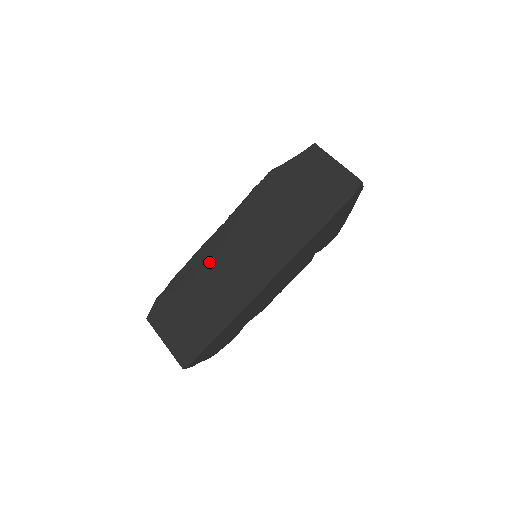
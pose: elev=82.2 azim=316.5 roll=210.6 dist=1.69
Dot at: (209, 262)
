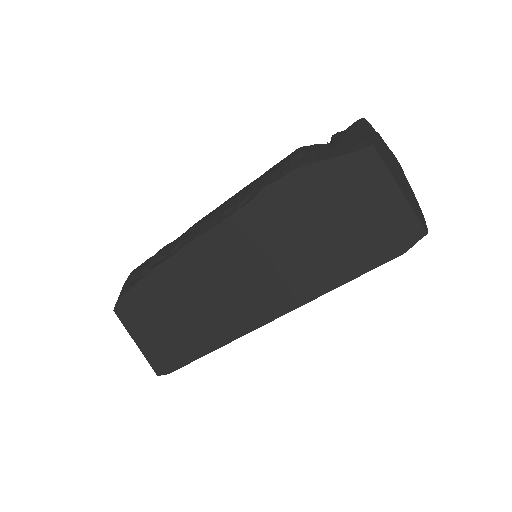
Dot at: (193, 271)
